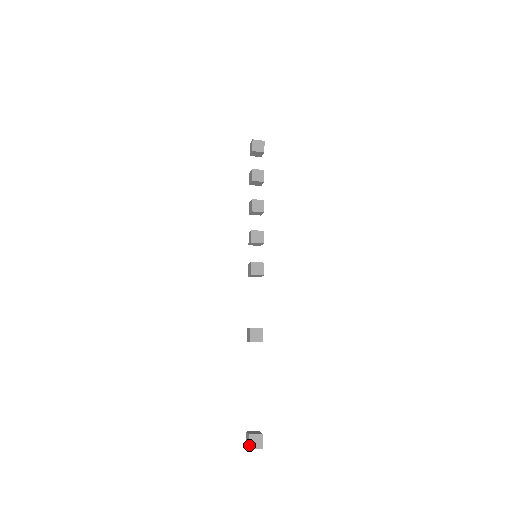
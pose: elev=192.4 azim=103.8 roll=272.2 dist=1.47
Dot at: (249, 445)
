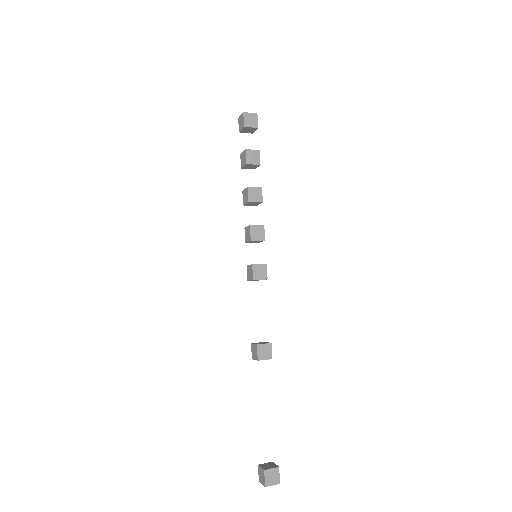
Dot at: (265, 482)
